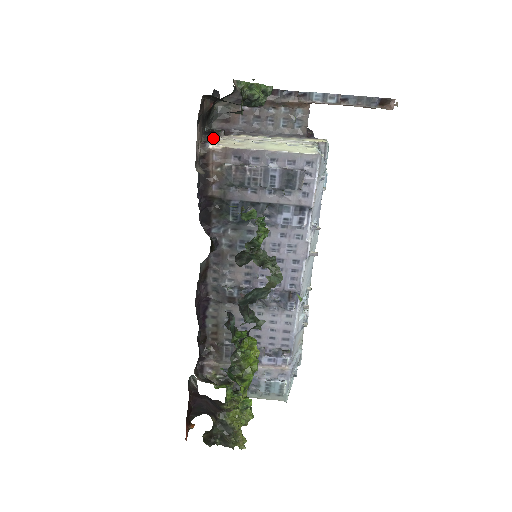
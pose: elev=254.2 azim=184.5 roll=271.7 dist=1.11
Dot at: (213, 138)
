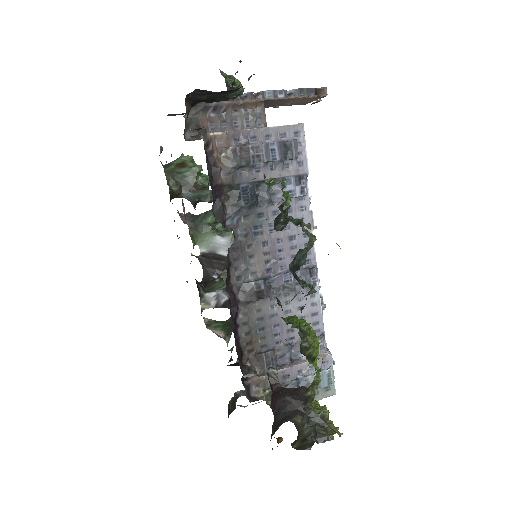
Dot at: (206, 131)
